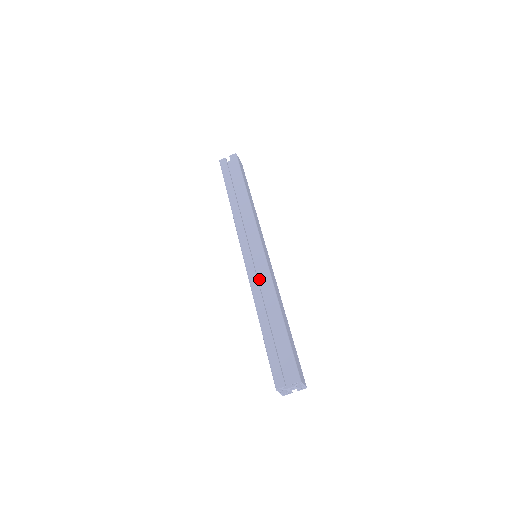
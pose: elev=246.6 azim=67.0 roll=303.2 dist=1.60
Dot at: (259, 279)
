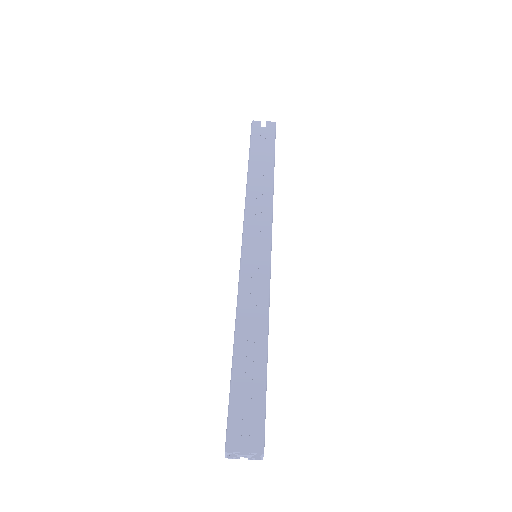
Dot at: (251, 287)
